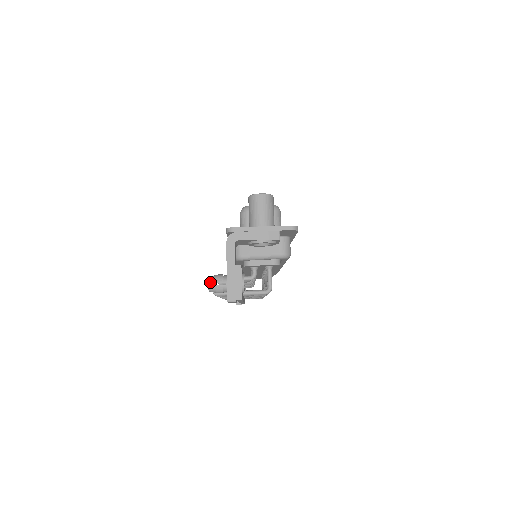
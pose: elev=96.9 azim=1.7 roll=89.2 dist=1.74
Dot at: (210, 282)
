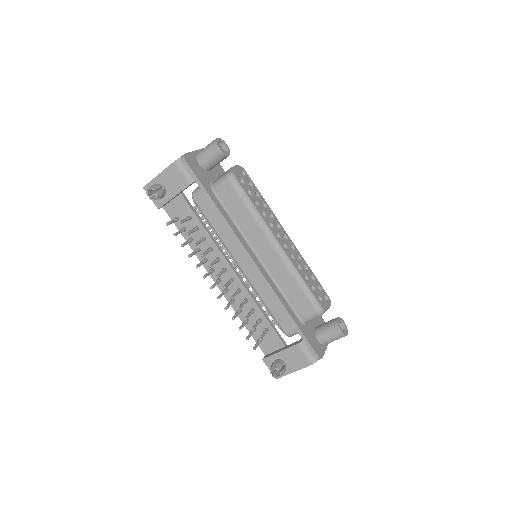
Dot at: occluded
